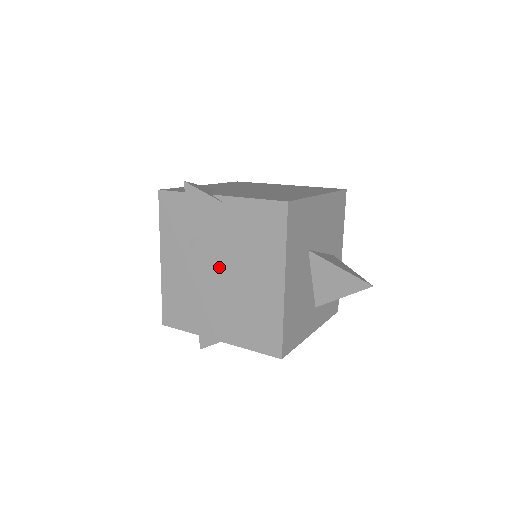
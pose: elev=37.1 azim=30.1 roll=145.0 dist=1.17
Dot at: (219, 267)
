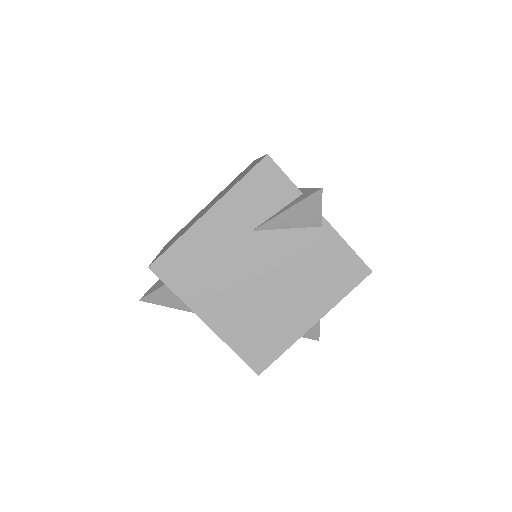
Dot at: (268, 268)
